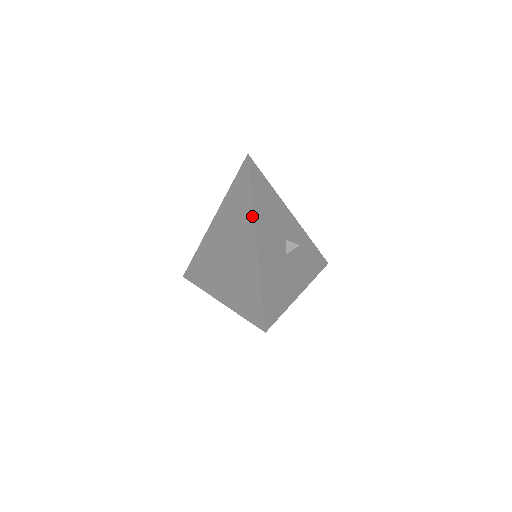
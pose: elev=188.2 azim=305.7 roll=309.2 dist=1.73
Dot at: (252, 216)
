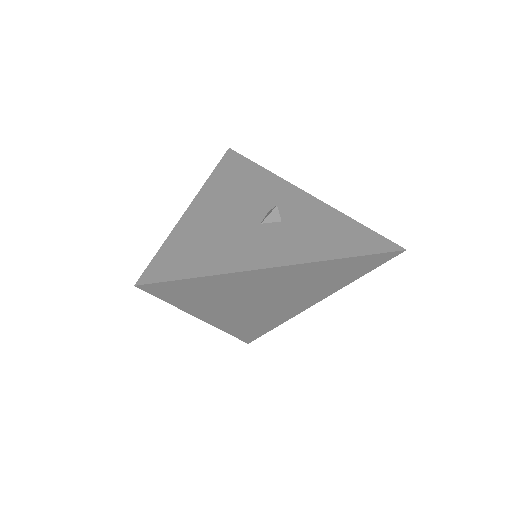
Dot at: (203, 189)
